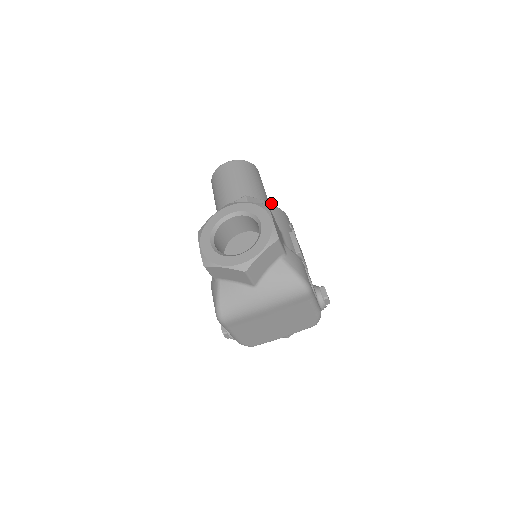
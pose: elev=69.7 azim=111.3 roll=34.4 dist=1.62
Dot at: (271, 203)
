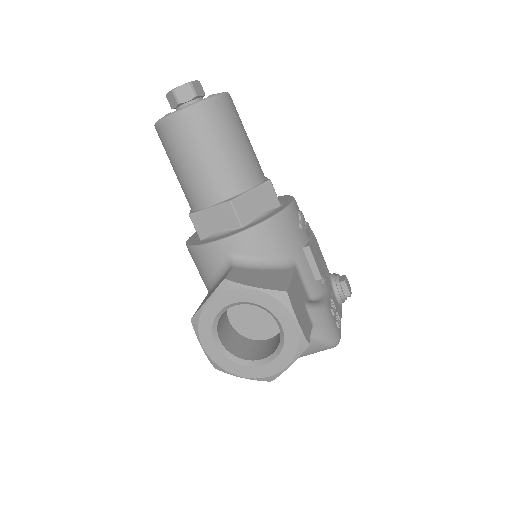
Dot at: (266, 185)
